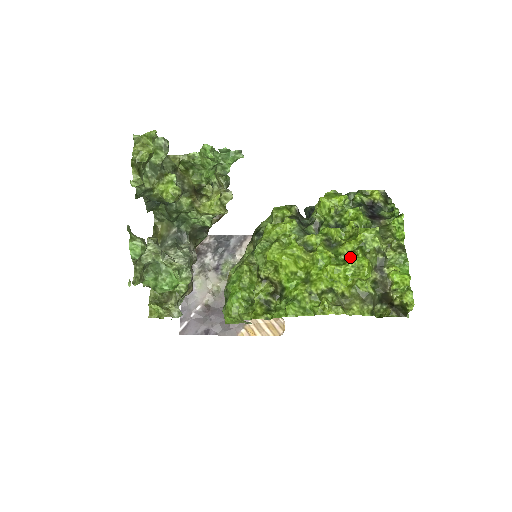
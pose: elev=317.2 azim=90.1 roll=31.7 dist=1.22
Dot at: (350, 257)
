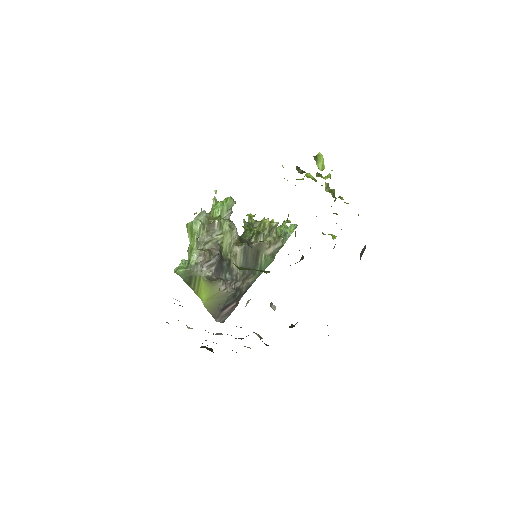
Dot at: occluded
